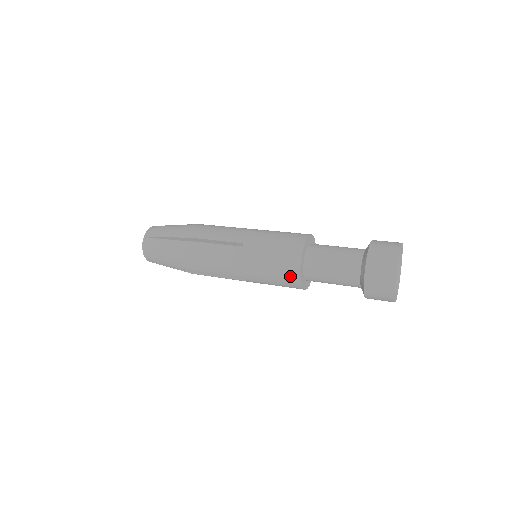
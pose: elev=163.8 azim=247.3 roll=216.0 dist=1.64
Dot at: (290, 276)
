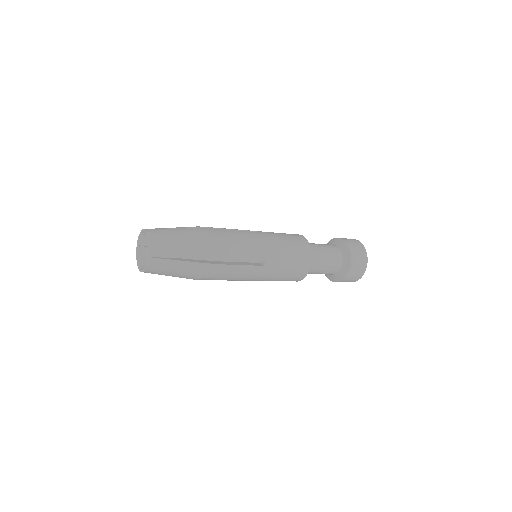
Dot at: (304, 249)
